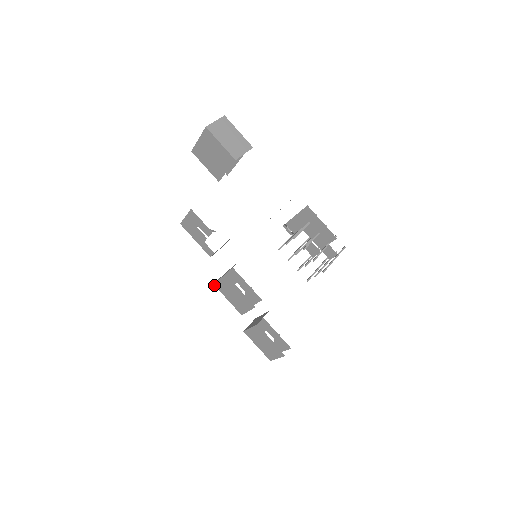
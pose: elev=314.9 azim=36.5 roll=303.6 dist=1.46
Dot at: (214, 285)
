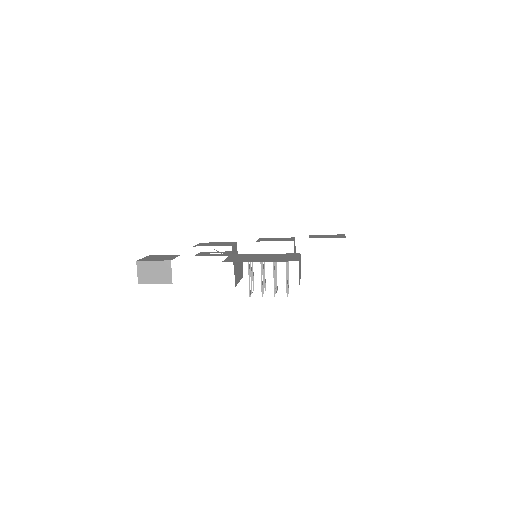
Dot at: occluded
